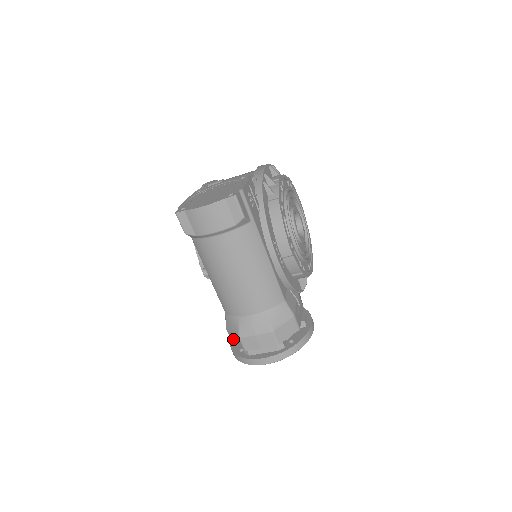
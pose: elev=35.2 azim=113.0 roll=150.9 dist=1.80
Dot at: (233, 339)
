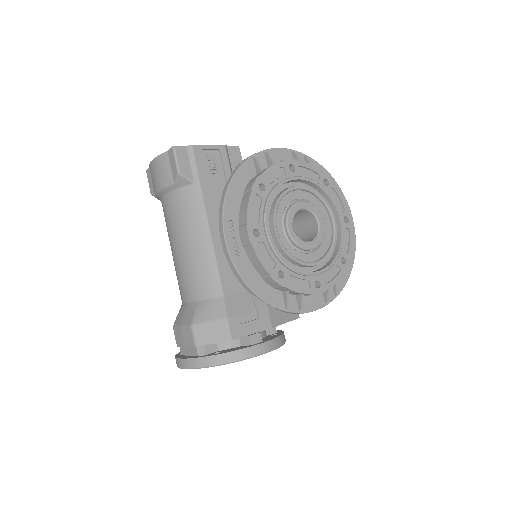
Dot at: occluded
